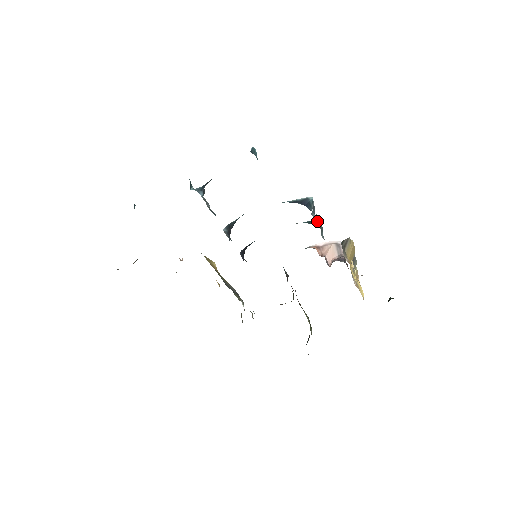
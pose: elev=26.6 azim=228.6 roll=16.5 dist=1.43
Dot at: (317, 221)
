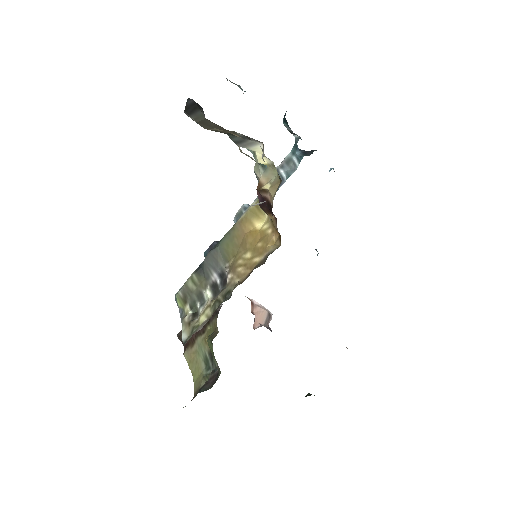
Dot at: occluded
